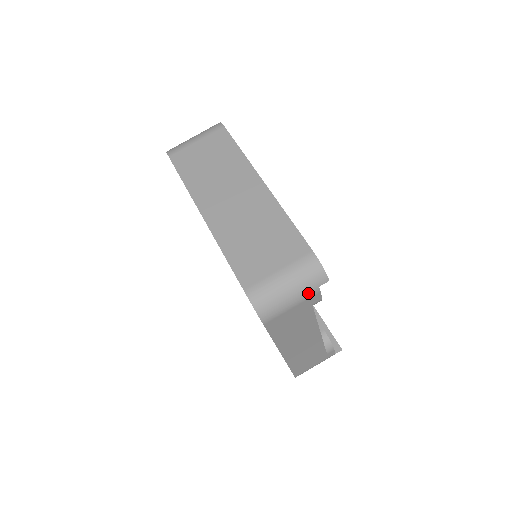
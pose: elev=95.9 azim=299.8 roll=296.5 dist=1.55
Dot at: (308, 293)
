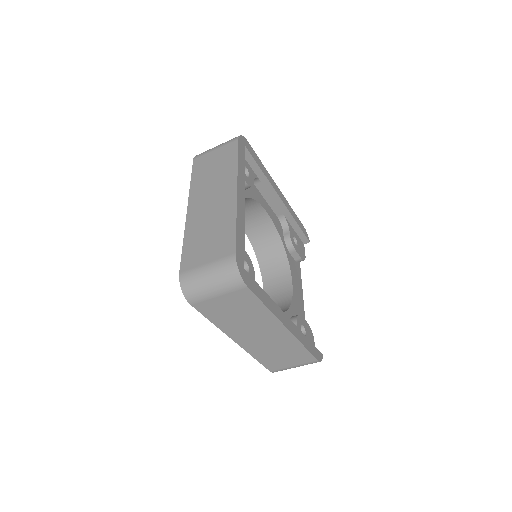
Dot at: occluded
